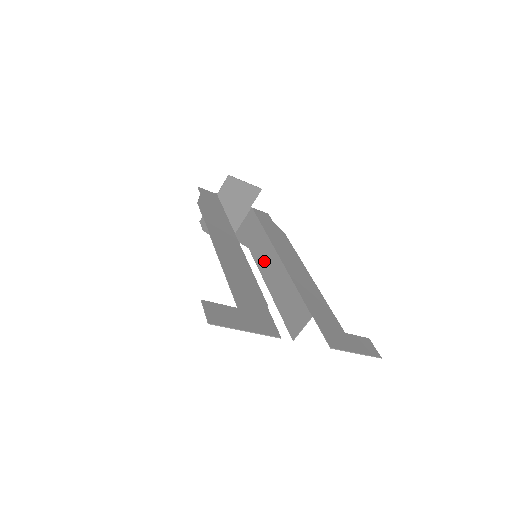
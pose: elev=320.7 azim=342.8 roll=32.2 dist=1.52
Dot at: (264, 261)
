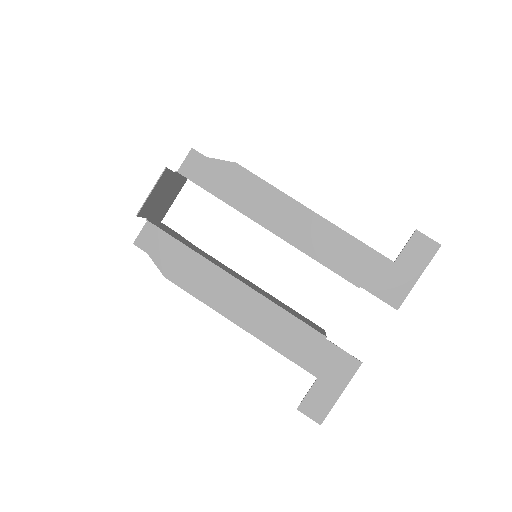
Dot at: occluded
